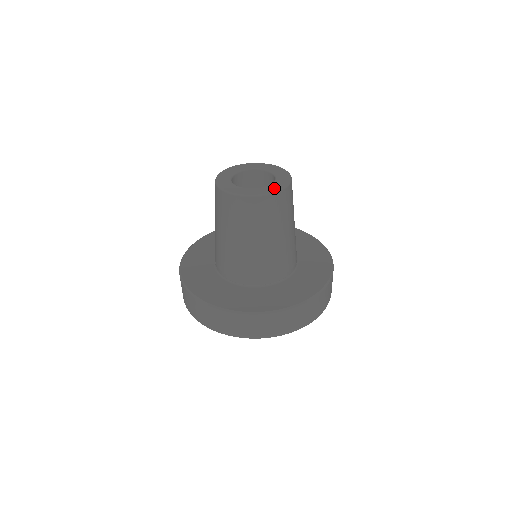
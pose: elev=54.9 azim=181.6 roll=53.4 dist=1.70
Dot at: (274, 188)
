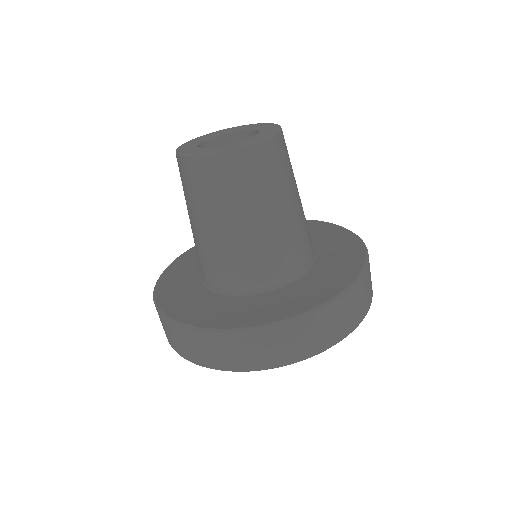
Dot at: (257, 138)
